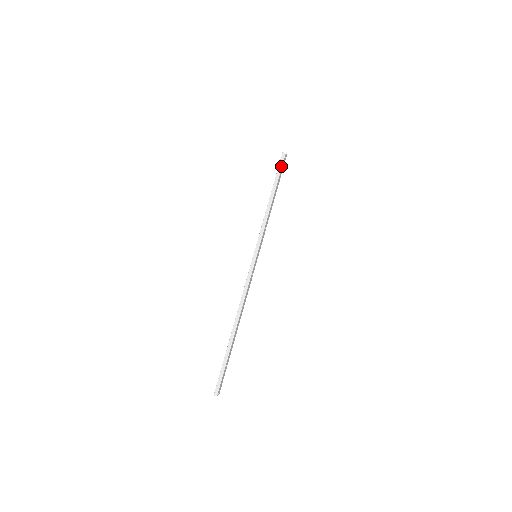
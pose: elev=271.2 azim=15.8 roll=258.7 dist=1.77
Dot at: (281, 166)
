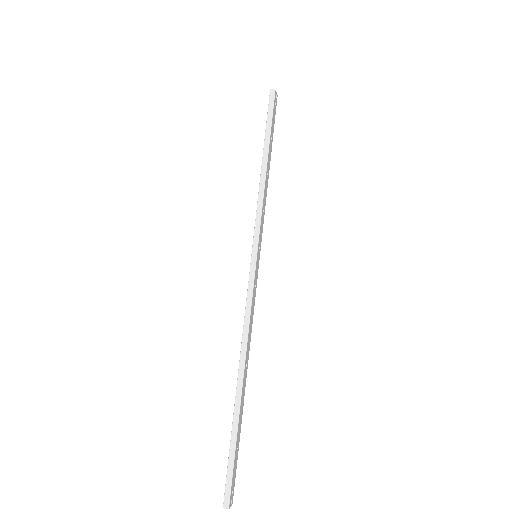
Dot at: (271, 110)
